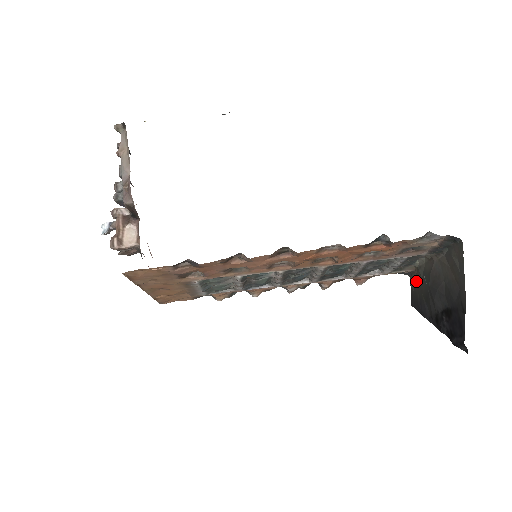
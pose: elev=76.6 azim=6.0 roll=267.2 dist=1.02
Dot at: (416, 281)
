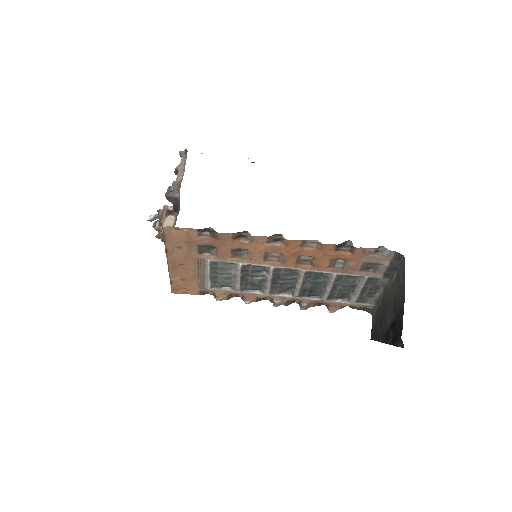
Dot at: (376, 315)
